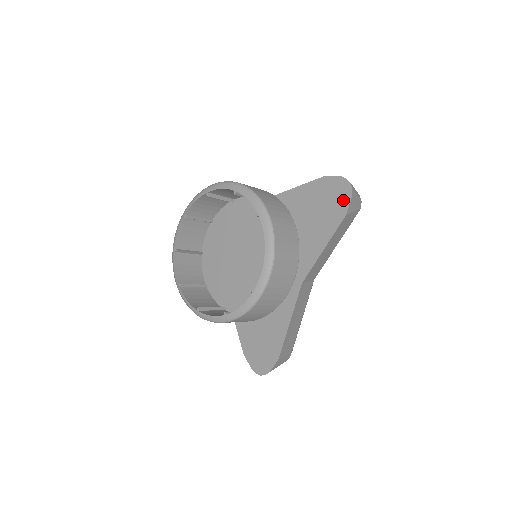
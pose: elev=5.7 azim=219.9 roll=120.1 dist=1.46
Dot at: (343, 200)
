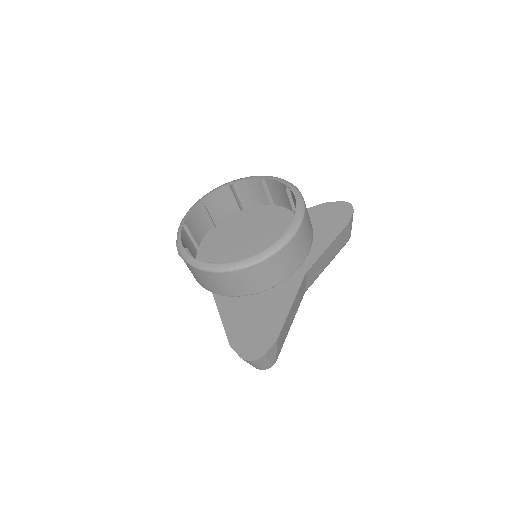
Dot at: (345, 214)
